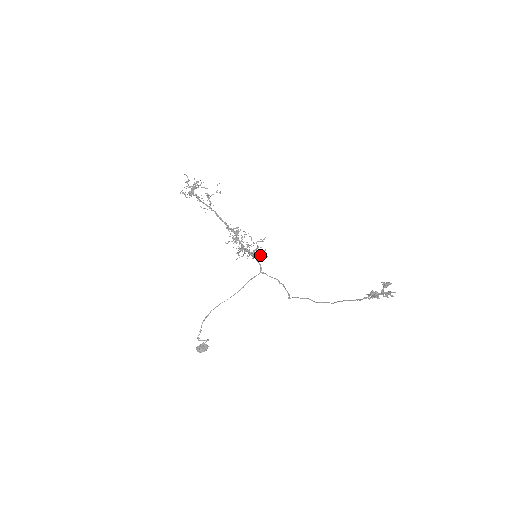
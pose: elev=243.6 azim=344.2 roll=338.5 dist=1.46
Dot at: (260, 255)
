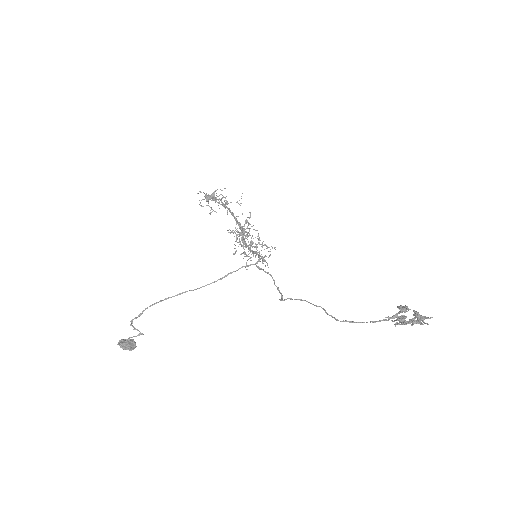
Dot at: occluded
